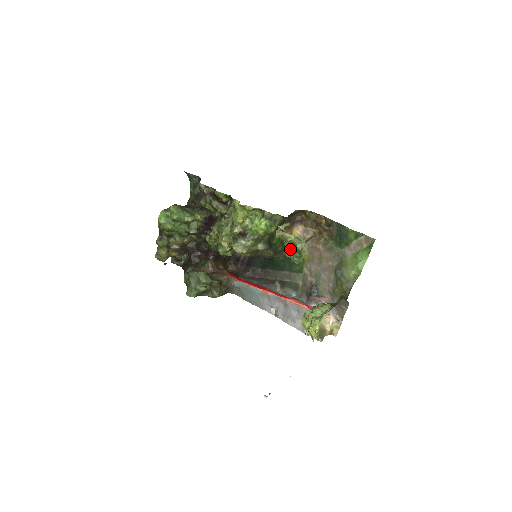
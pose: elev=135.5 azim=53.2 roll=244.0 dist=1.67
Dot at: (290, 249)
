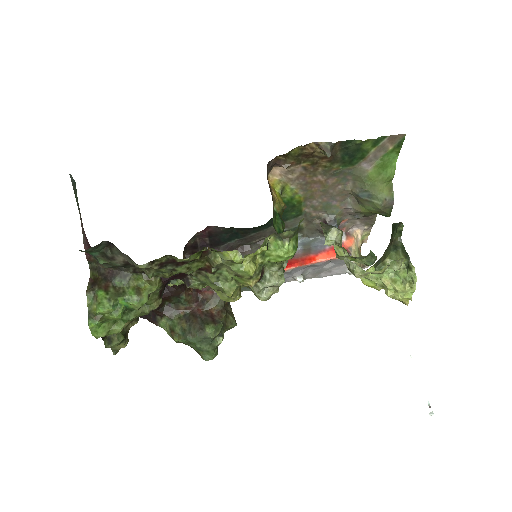
Dot at: occluded
